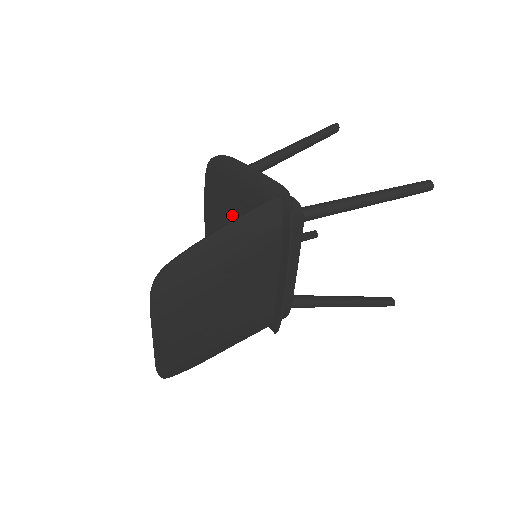
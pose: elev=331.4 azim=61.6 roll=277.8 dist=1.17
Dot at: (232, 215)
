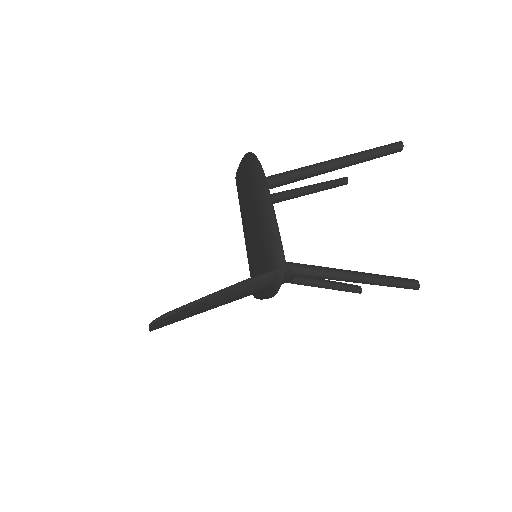
Dot at: (251, 213)
